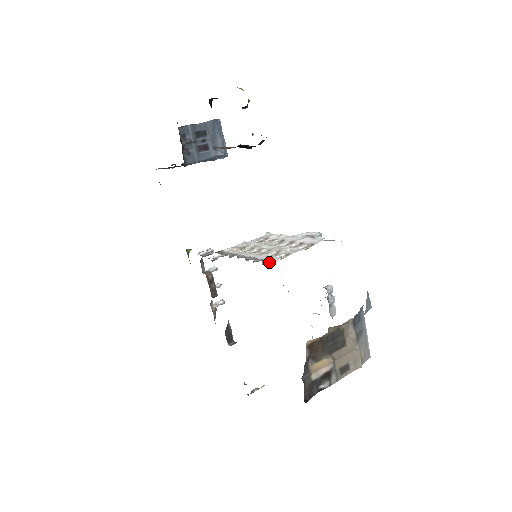
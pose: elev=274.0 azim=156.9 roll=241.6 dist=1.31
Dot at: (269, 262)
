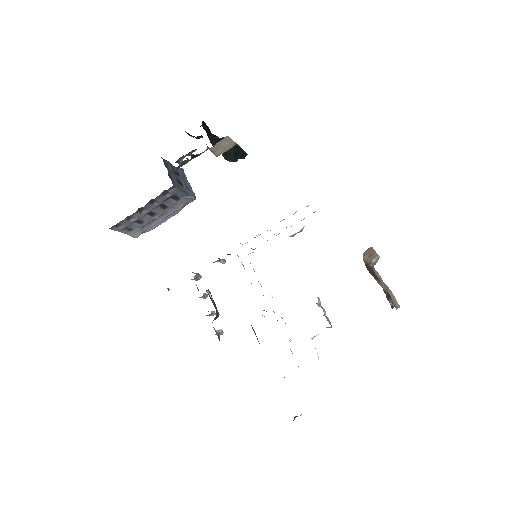
Dot at: occluded
